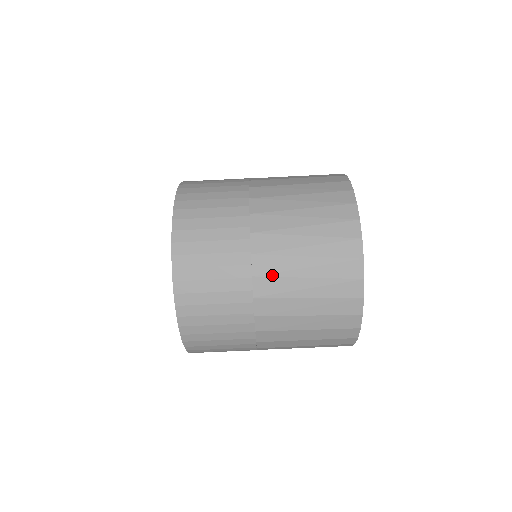
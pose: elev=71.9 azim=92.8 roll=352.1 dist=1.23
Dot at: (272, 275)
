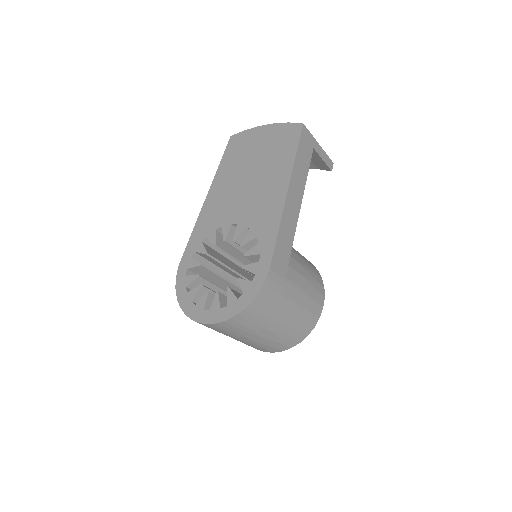
Dot at: (241, 340)
